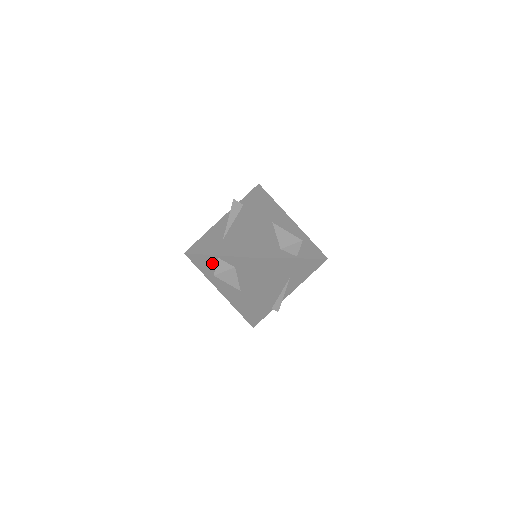
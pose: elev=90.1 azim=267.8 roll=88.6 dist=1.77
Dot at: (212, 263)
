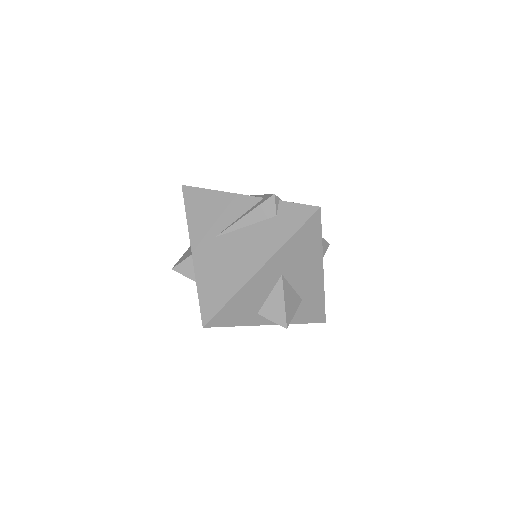
Dot at: occluded
